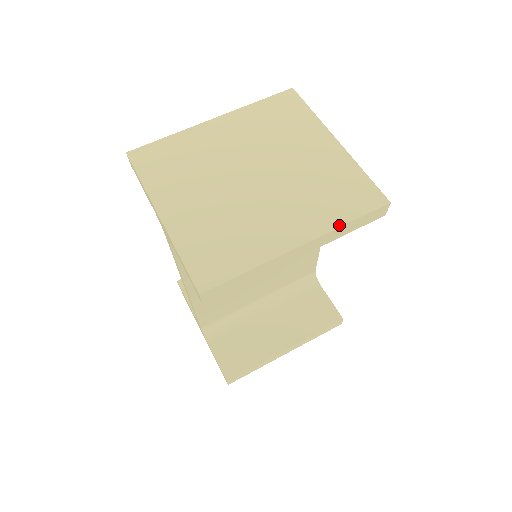
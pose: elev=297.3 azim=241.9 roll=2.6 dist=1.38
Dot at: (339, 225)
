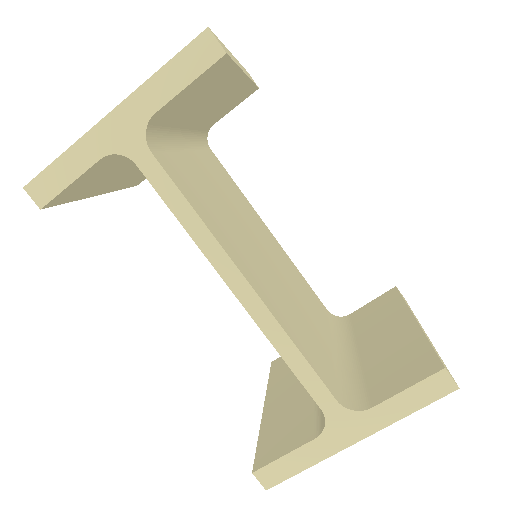
Dot at: occluded
